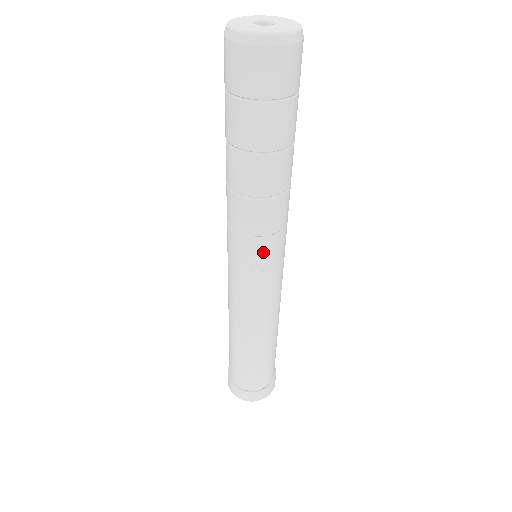
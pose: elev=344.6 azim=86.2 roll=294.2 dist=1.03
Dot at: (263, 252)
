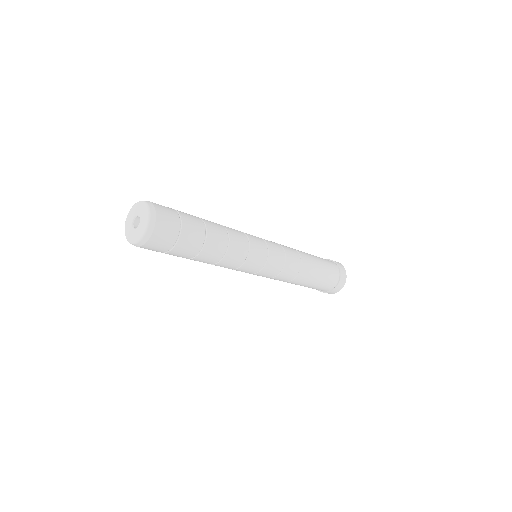
Dot at: occluded
